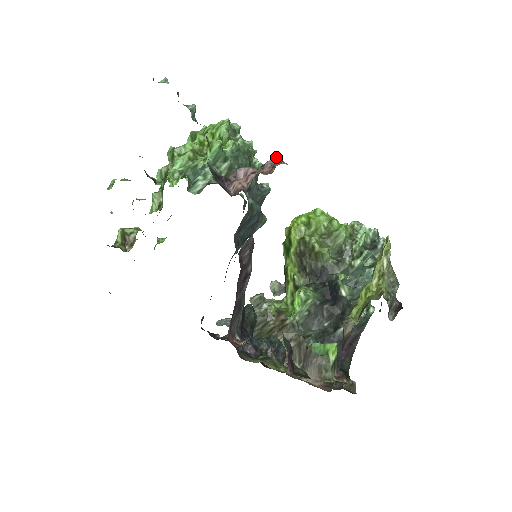
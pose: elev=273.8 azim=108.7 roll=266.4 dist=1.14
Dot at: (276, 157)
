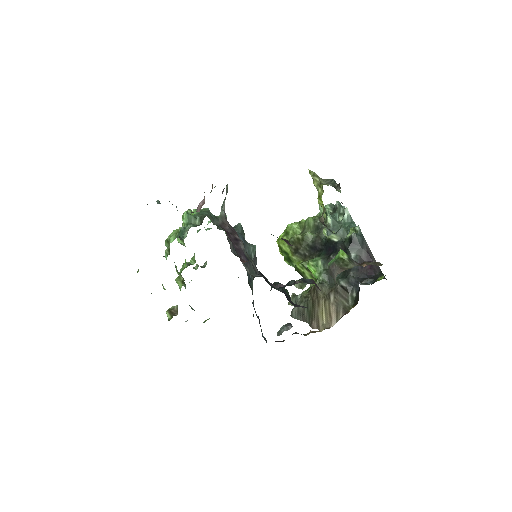
Dot at: occluded
